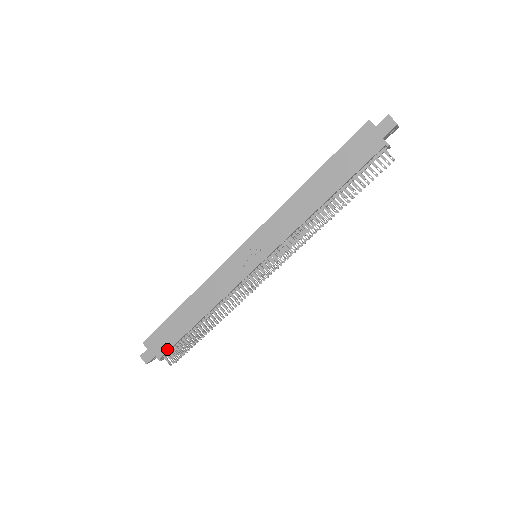
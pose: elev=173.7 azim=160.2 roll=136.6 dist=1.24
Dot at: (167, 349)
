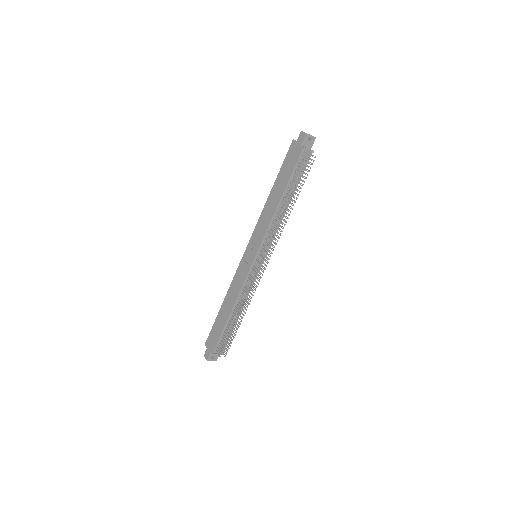
Dot at: (216, 343)
